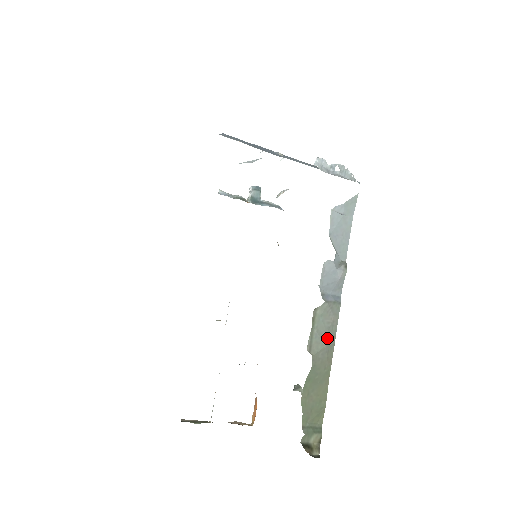
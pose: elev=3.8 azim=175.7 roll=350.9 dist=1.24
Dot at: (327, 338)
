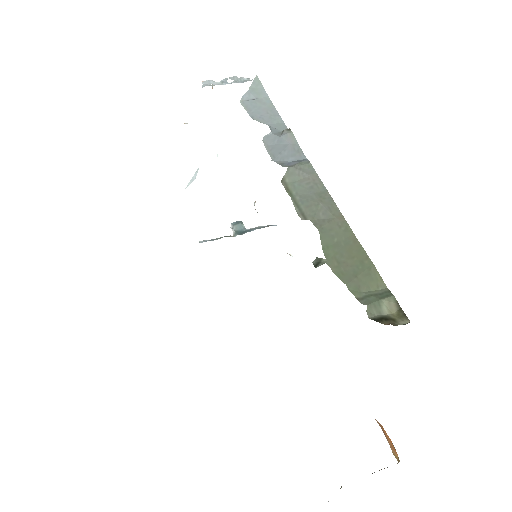
Dot at: (317, 197)
